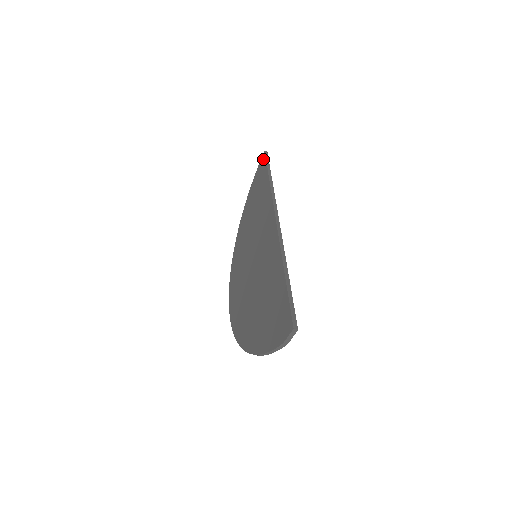
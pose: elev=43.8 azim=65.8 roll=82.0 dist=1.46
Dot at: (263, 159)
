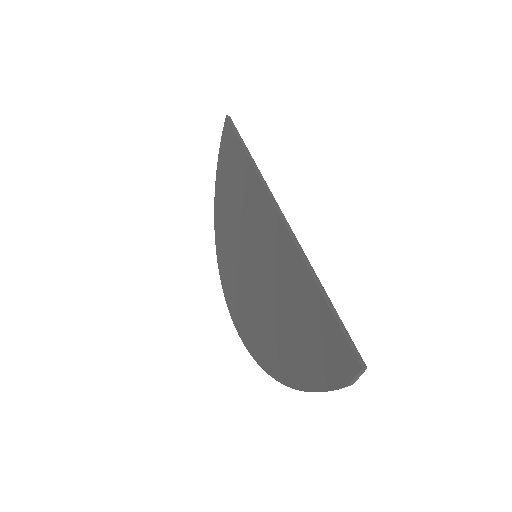
Dot at: (227, 127)
